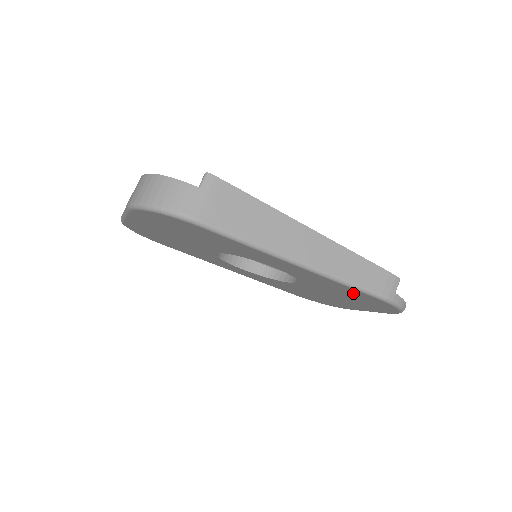
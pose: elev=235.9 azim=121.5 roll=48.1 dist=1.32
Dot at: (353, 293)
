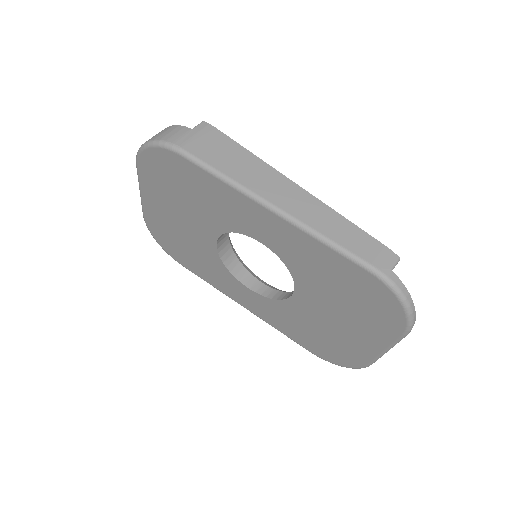
Dot at: (342, 273)
